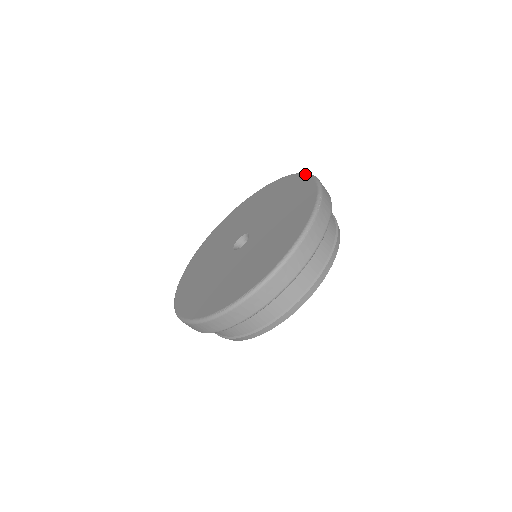
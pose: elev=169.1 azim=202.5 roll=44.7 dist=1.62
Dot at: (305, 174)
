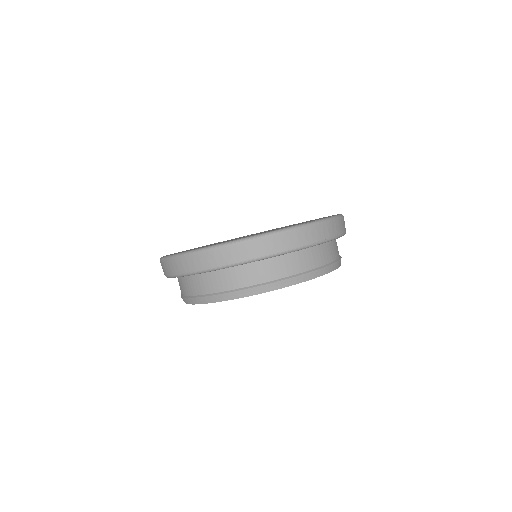
Dot at: occluded
